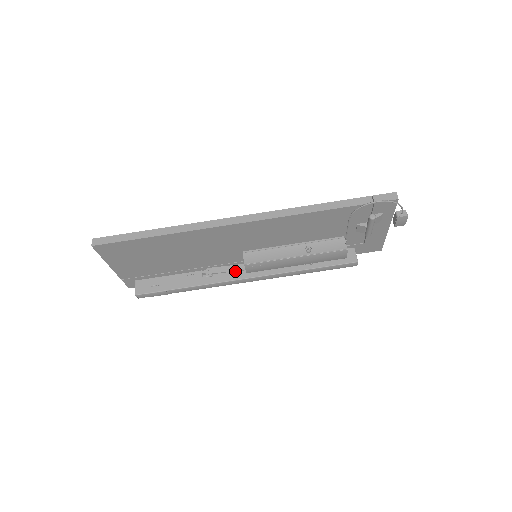
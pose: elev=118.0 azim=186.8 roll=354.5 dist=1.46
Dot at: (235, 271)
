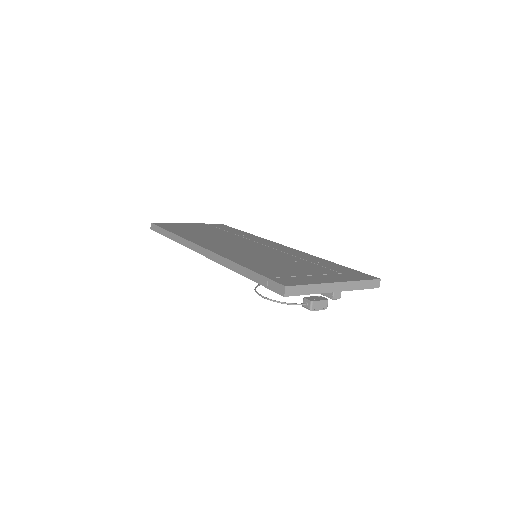
Dot at: occluded
